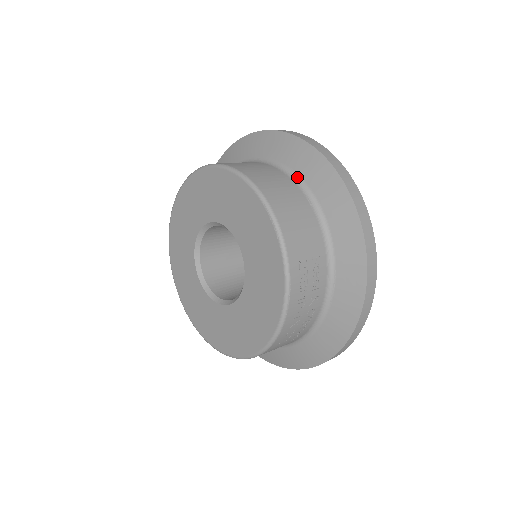
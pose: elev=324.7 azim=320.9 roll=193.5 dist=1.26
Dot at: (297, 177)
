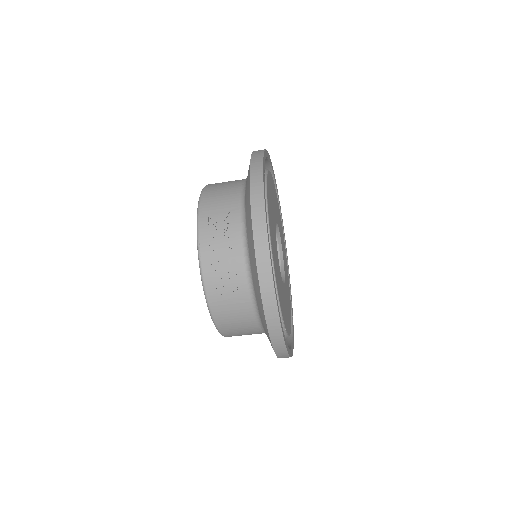
Dot at: occluded
